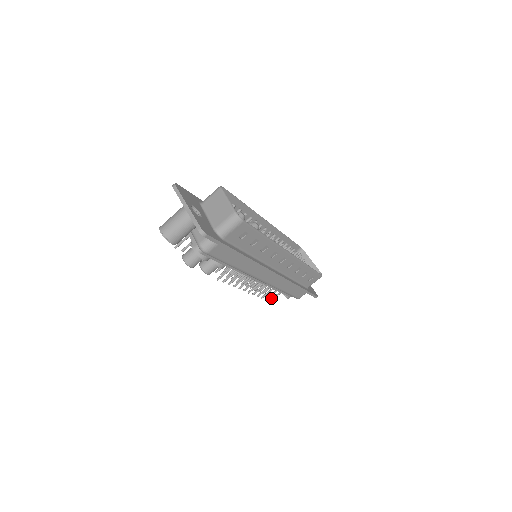
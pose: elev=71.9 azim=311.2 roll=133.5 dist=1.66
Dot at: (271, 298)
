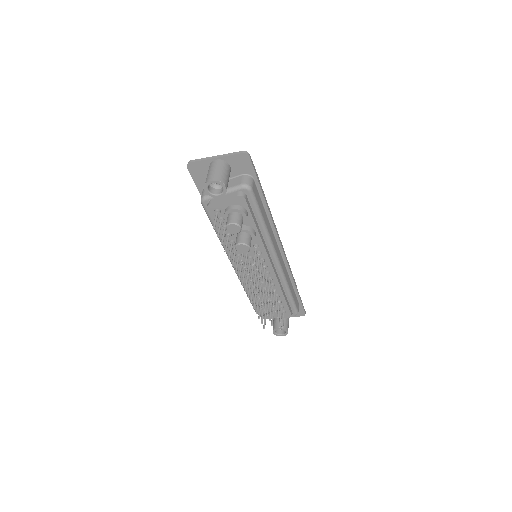
Dot at: occluded
